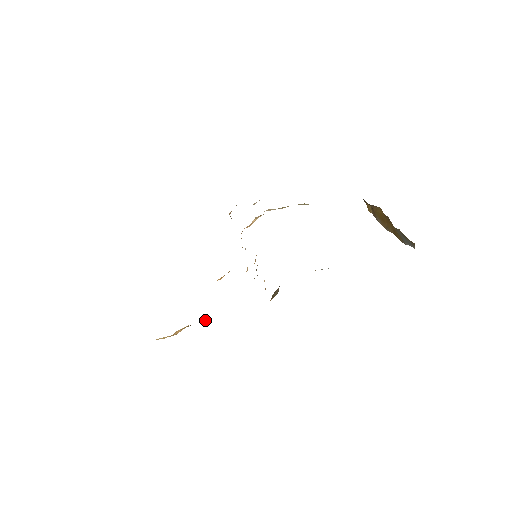
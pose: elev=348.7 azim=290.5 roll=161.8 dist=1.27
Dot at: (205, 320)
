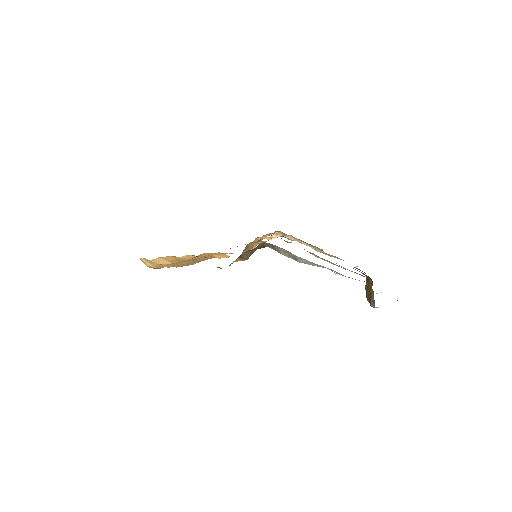
Dot at: (184, 256)
